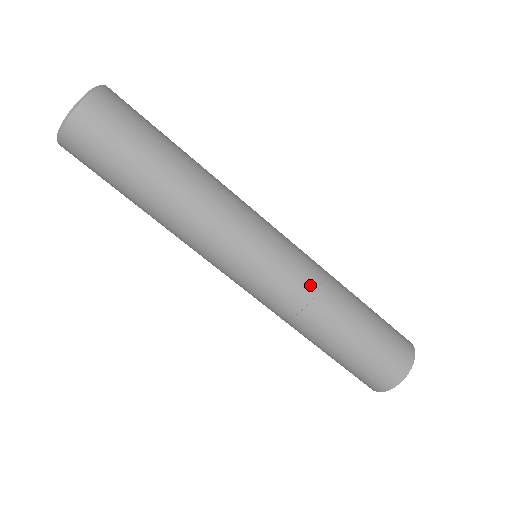
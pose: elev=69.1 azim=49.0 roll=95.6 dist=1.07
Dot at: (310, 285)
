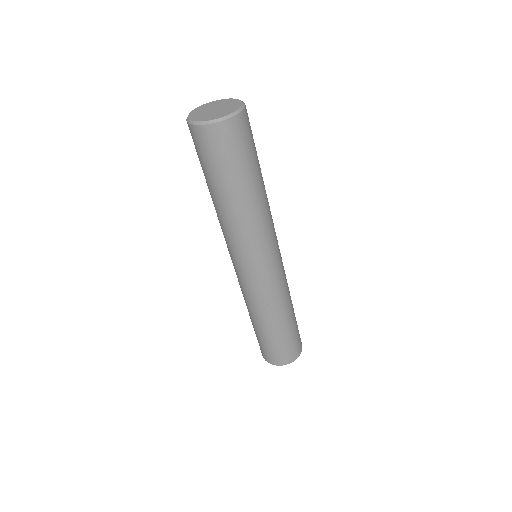
Dot at: (257, 300)
